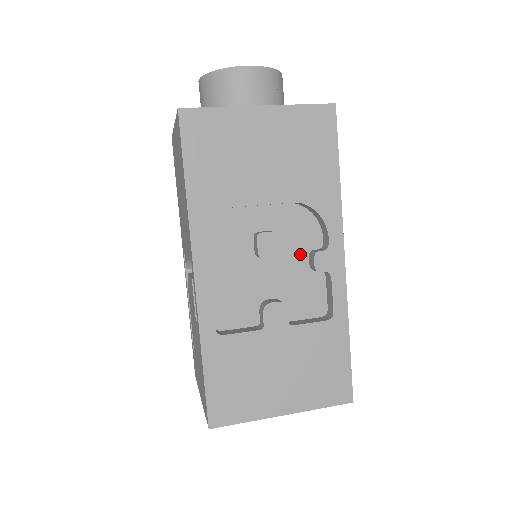
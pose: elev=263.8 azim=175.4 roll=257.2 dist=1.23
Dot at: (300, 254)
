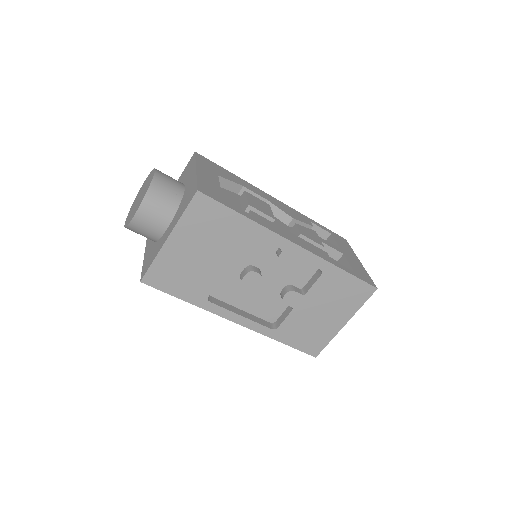
Dot at: (272, 259)
